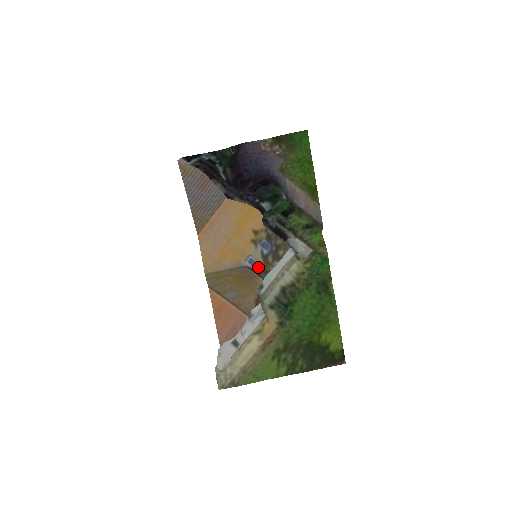
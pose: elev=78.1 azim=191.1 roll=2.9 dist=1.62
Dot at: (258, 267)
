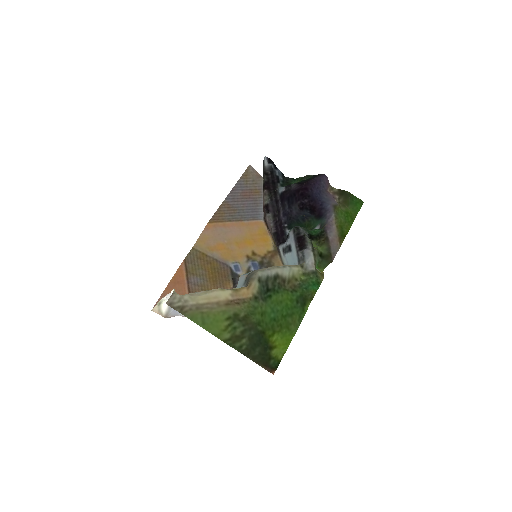
Dot at: (239, 274)
